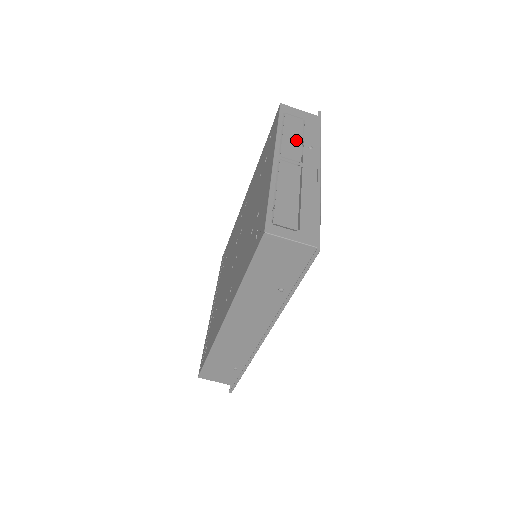
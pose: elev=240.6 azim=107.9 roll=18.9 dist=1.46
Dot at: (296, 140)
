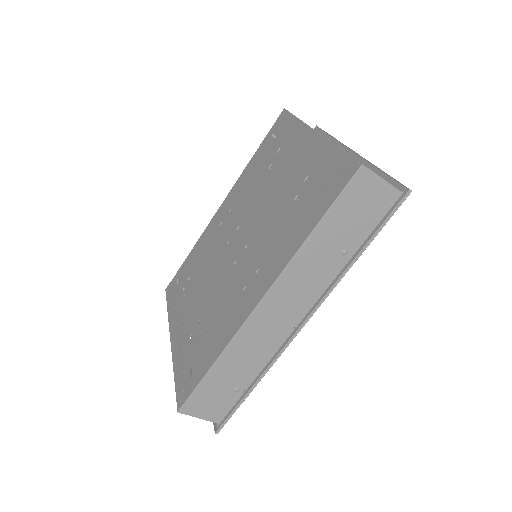
Dot at: occluded
